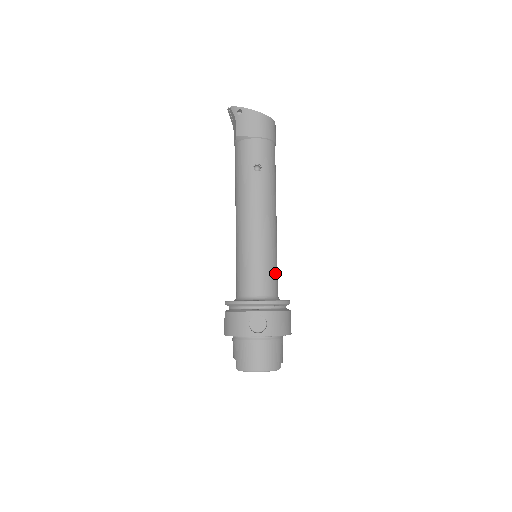
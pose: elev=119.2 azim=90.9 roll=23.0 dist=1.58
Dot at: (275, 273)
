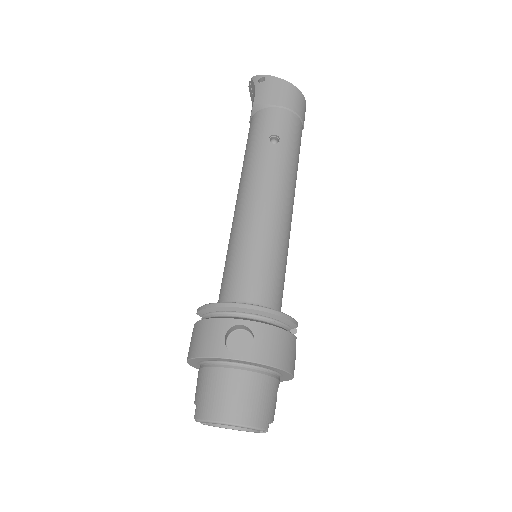
Dot at: (280, 278)
